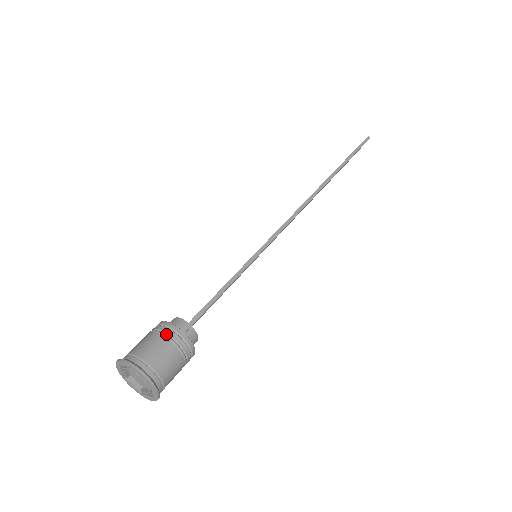
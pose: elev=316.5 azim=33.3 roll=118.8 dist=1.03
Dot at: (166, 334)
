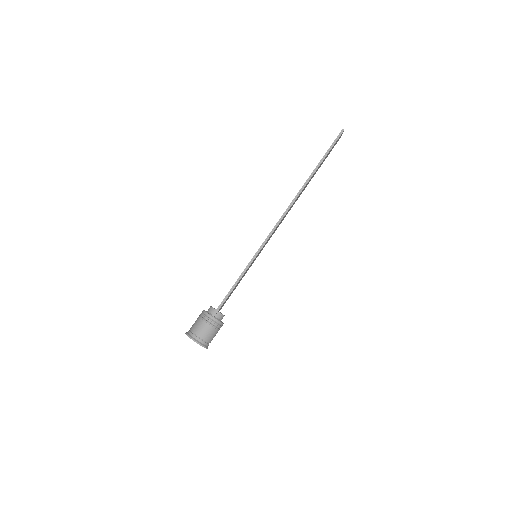
Dot at: (205, 319)
